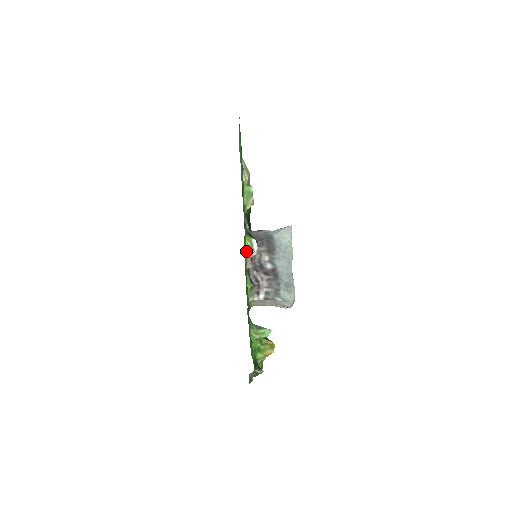
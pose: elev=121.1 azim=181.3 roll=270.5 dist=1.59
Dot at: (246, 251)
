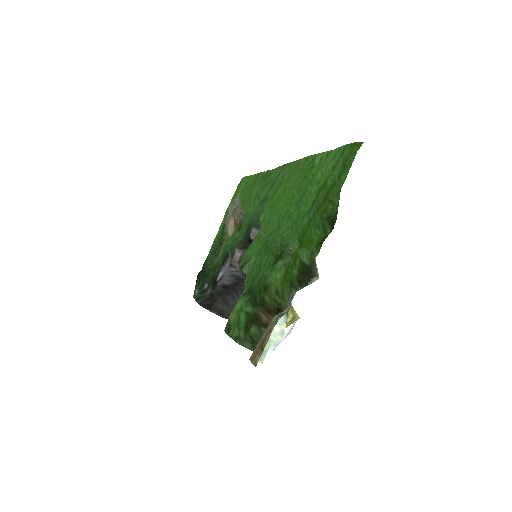
Dot at: occluded
